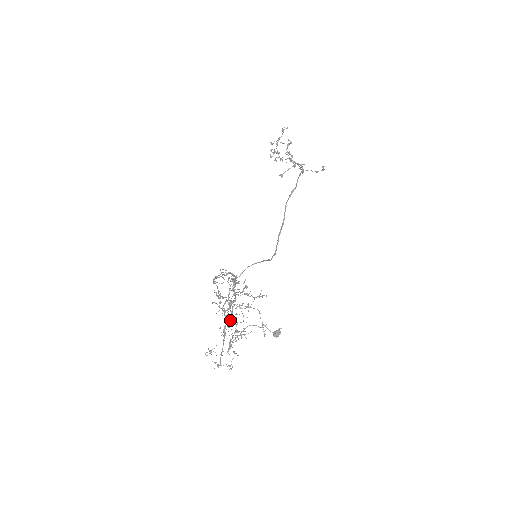
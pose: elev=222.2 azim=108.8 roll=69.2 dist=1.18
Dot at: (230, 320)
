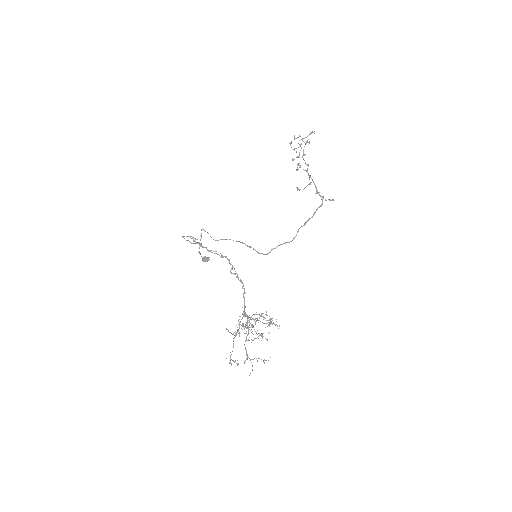
Dot at: occluded
